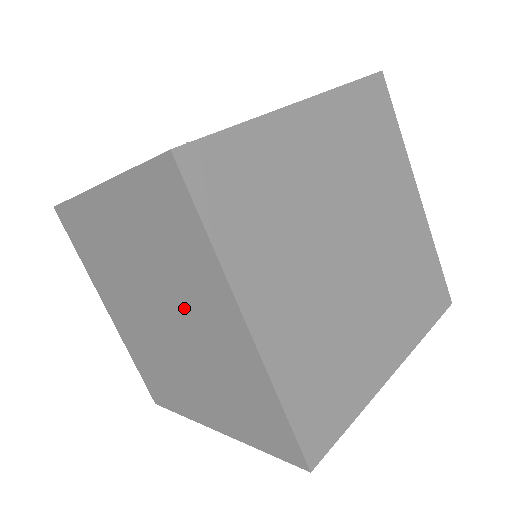
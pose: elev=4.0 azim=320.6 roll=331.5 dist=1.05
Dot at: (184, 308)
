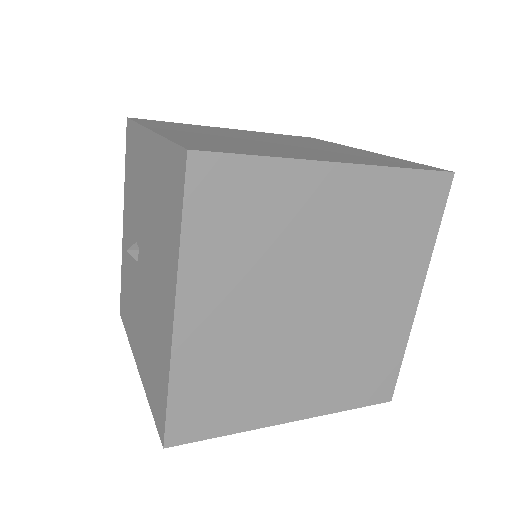
Dot at: occluded
